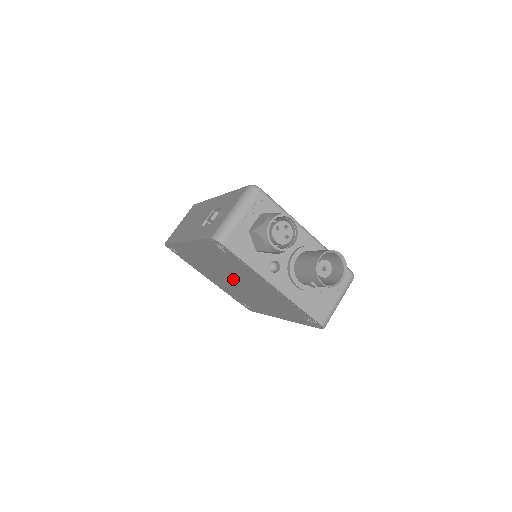
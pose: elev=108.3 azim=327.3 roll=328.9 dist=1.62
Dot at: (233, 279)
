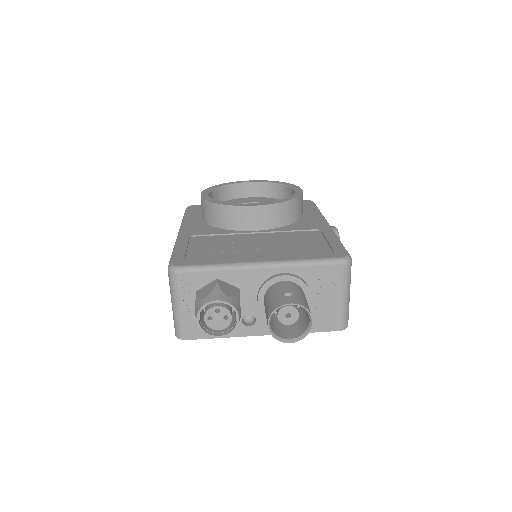
Dot at: occluded
